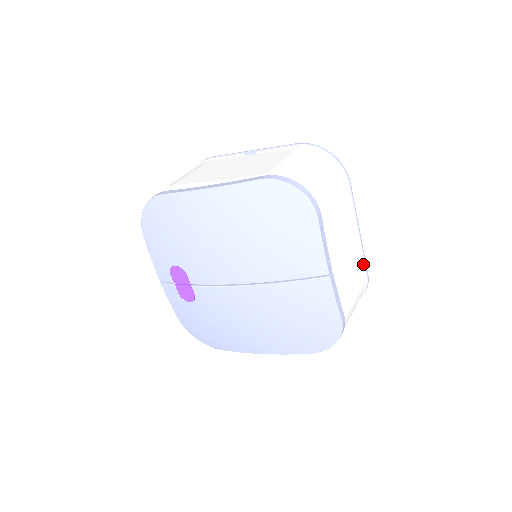
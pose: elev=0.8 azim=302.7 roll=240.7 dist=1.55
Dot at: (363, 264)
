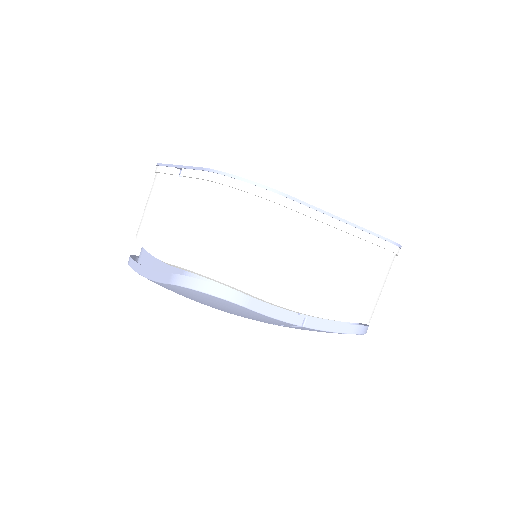
Dot at: (372, 241)
